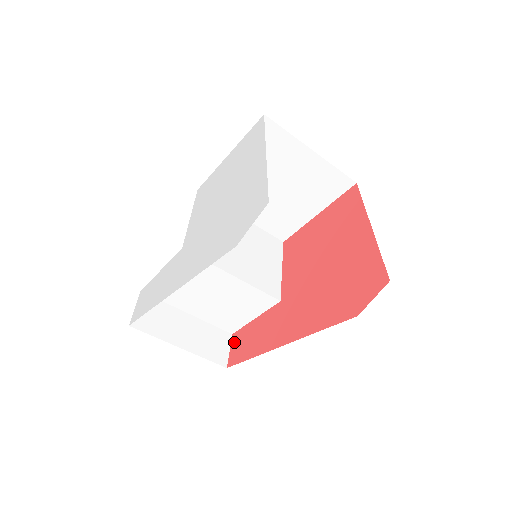
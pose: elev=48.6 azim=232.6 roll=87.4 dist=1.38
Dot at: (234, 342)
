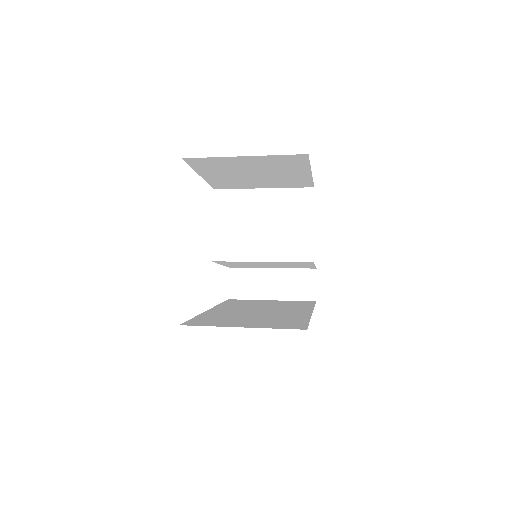
Dot at: occluded
